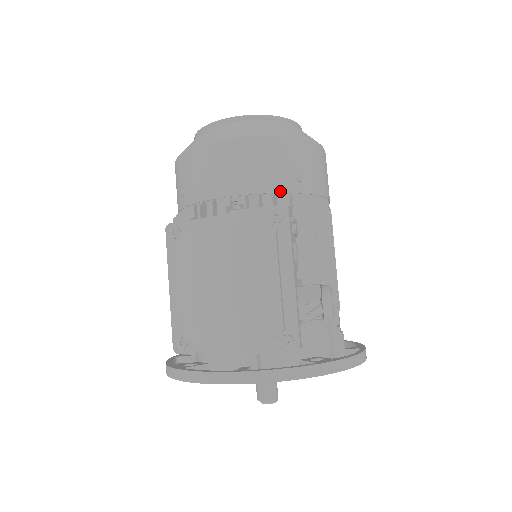
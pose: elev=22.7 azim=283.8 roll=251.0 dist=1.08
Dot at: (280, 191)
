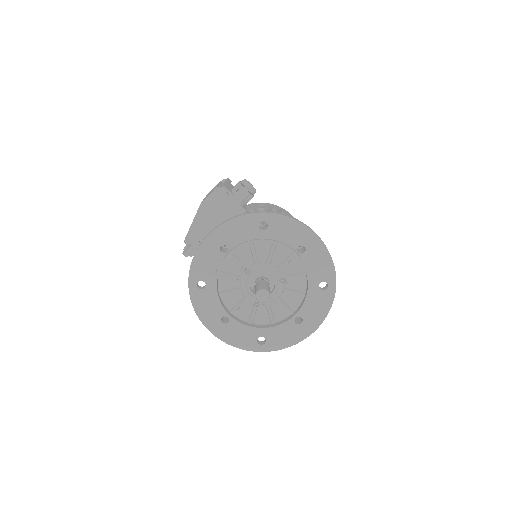
Dot at: occluded
